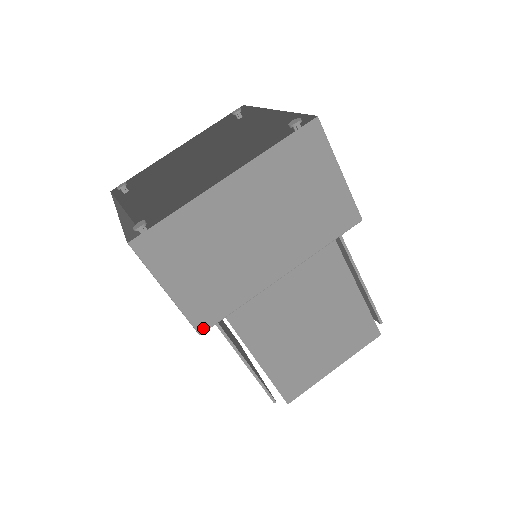
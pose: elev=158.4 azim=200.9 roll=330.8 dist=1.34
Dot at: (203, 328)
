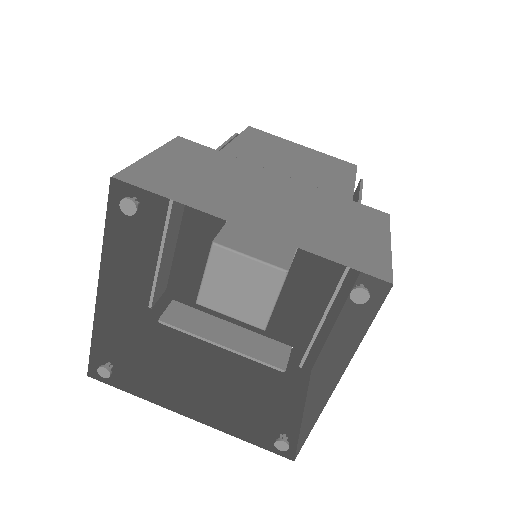
Dot at: (313, 368)
